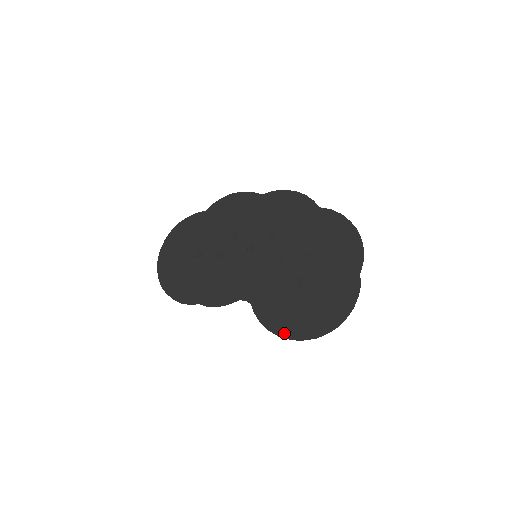
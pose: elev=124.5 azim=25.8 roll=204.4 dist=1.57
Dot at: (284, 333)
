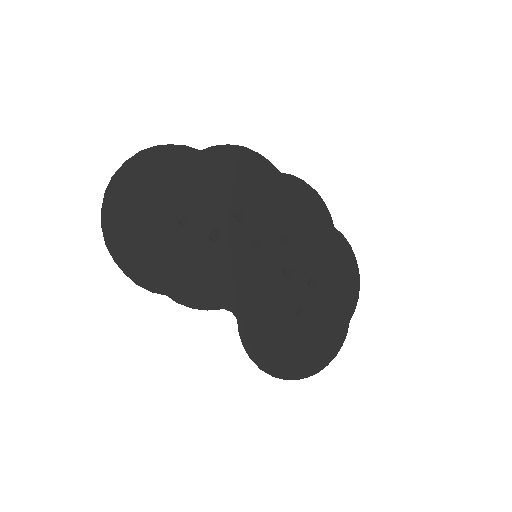
Dot at: (267, 366)
